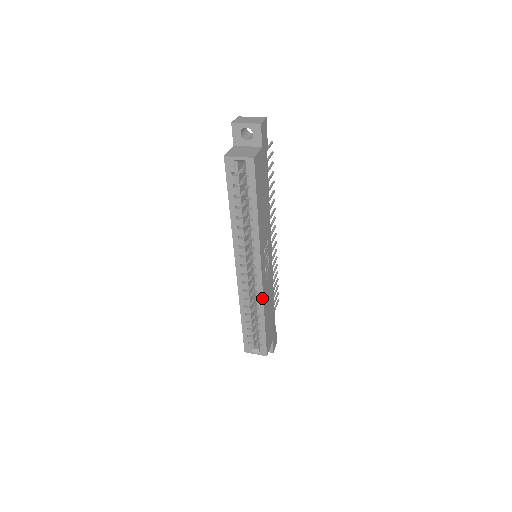
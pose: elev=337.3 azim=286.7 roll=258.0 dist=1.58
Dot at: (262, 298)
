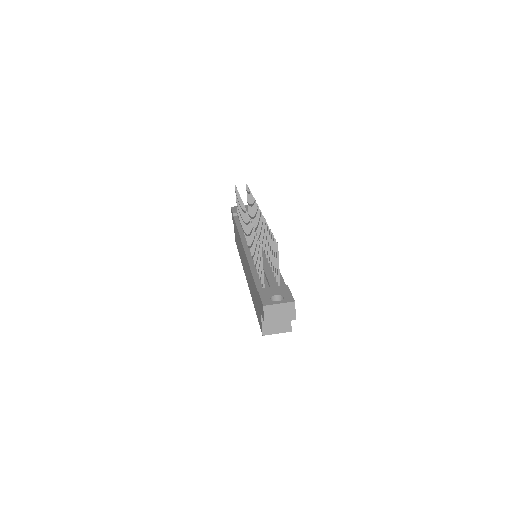
Dot at: occluded
